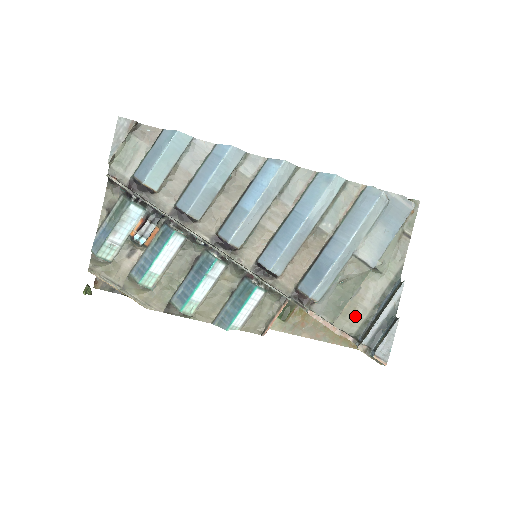
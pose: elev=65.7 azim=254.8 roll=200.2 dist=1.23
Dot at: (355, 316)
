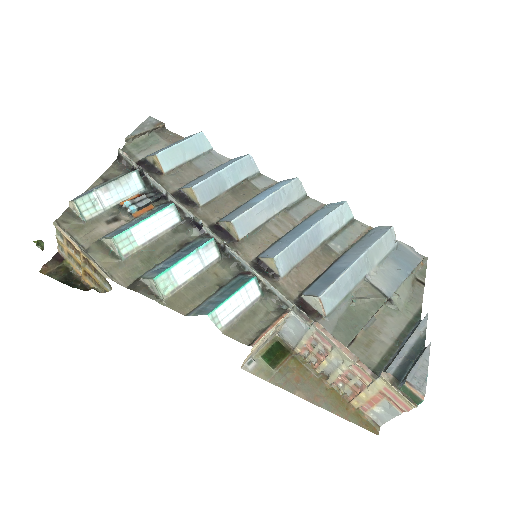
Dot at: (372, 349)
